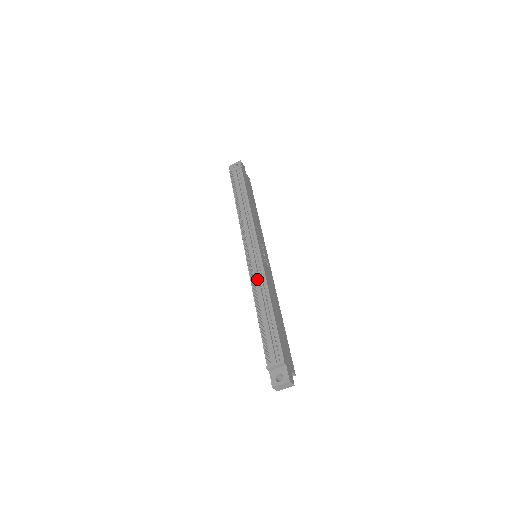
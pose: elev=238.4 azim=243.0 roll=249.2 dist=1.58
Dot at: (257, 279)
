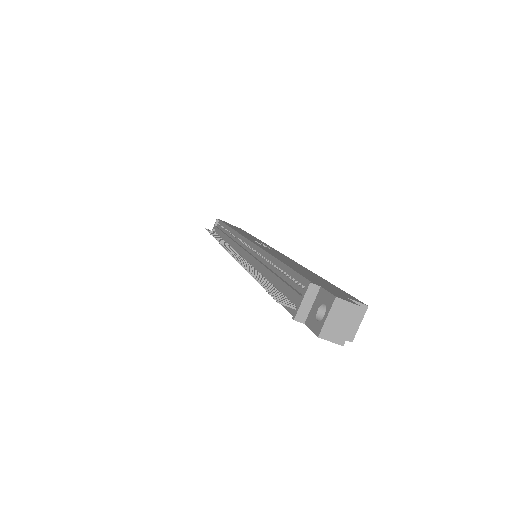
Dot at: (251, 259)
